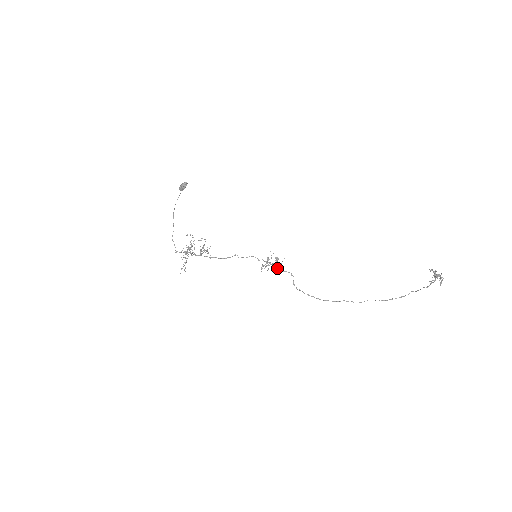
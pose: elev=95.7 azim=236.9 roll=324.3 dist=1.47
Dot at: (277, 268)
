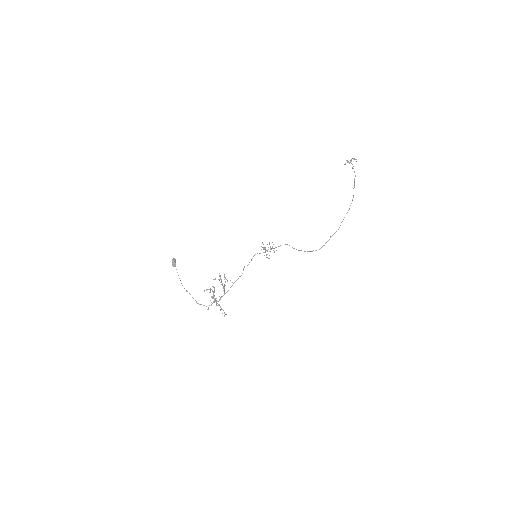
Dot at: (274, 248)
